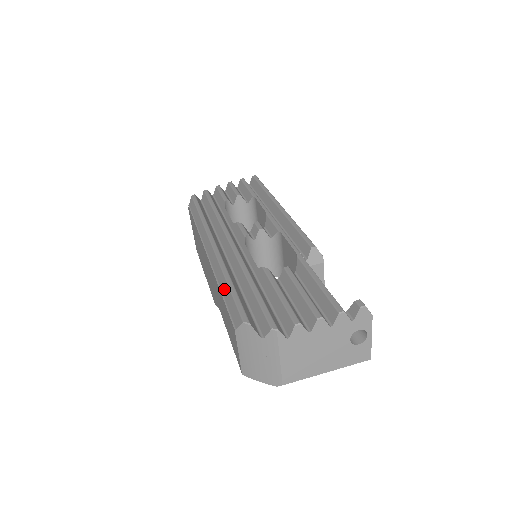
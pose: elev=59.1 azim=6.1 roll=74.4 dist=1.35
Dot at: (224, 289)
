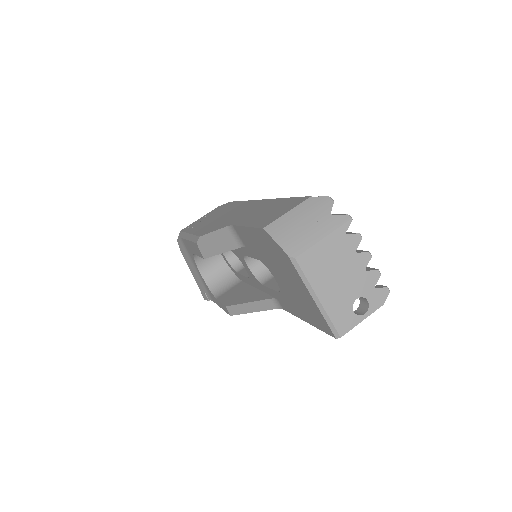
Dot at: occluded
